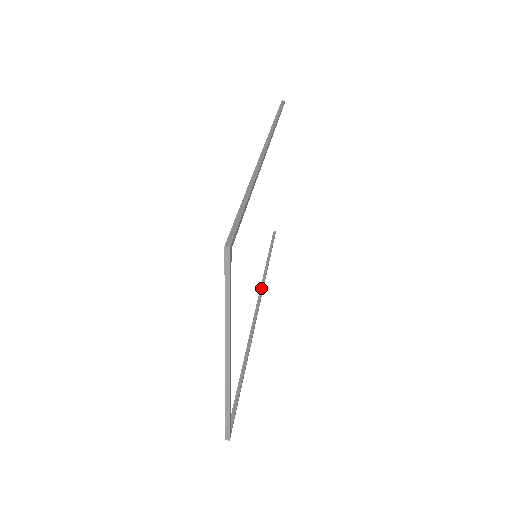
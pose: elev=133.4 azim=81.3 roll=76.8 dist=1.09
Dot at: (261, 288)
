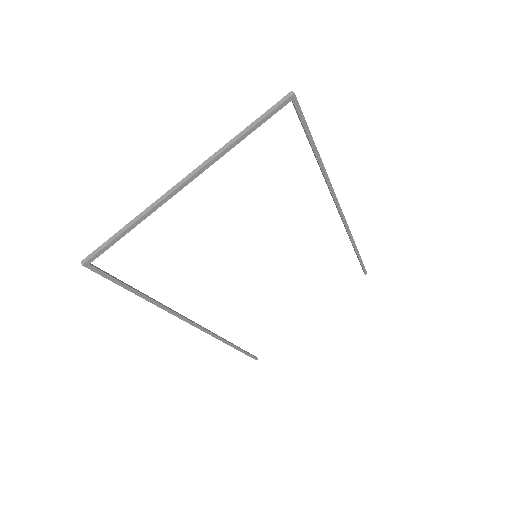
Dot at: (213, 333)
